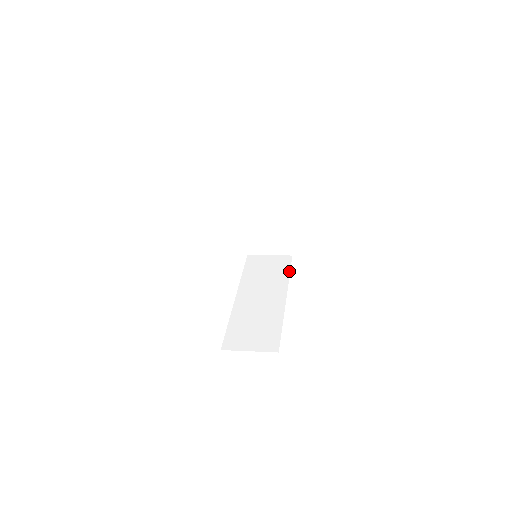
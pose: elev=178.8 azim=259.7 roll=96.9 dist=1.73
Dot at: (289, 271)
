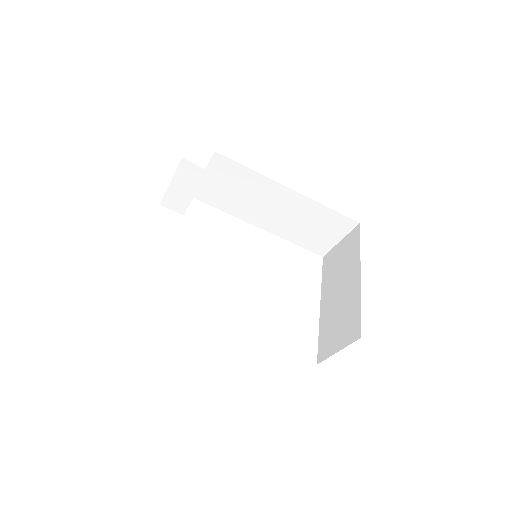
Dot at: occluded
